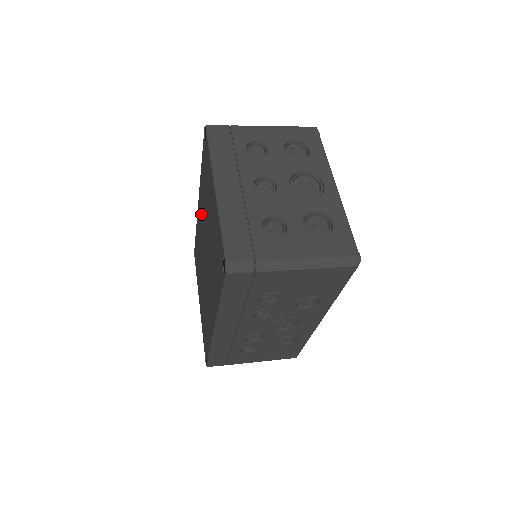
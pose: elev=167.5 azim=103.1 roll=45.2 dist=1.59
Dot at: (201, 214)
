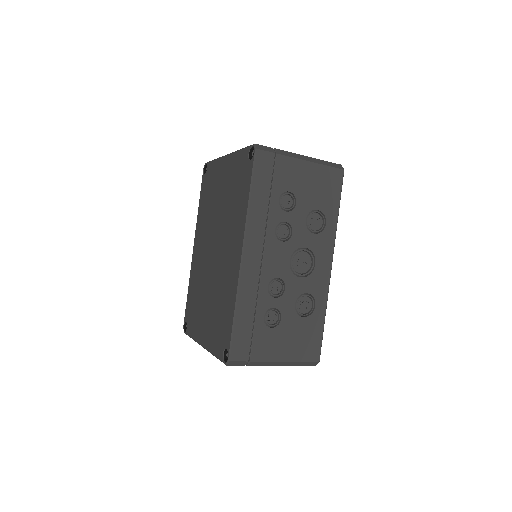
Dot at: (201, 241)
